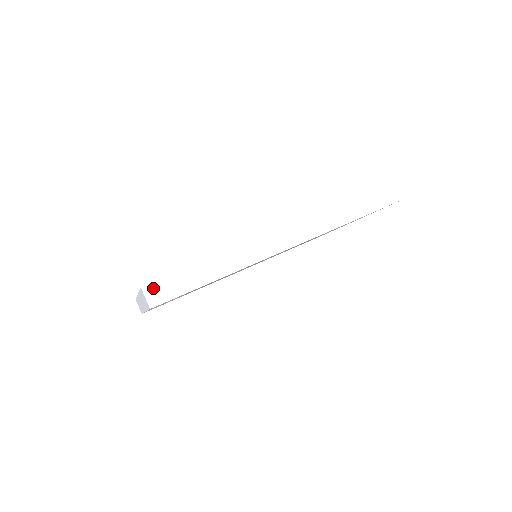
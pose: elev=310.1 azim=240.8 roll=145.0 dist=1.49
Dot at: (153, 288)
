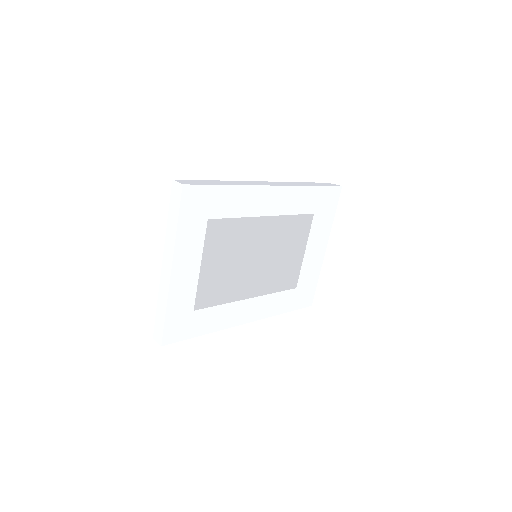
Dot at: (182, 181)
